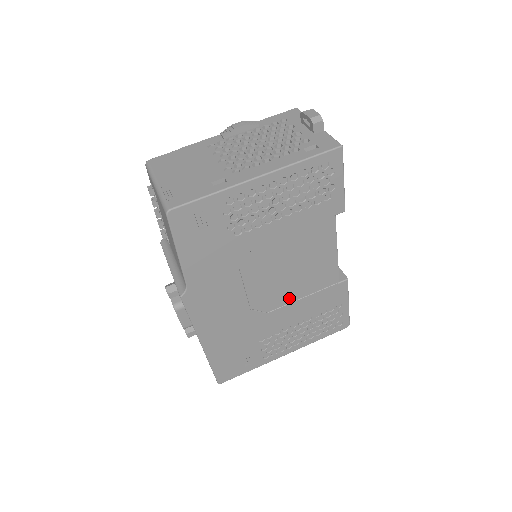
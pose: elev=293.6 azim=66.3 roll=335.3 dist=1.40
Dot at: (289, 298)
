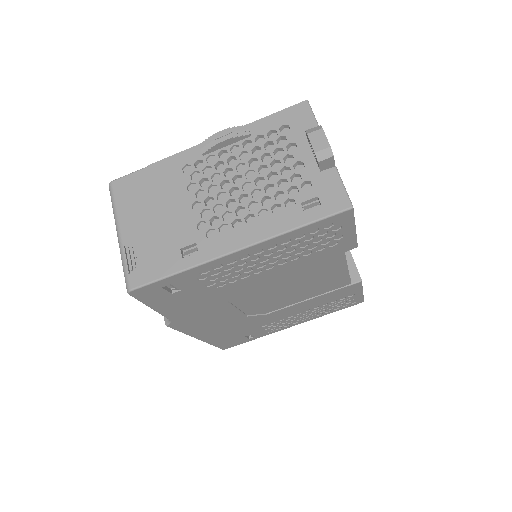
Dot at: (291, 302)
